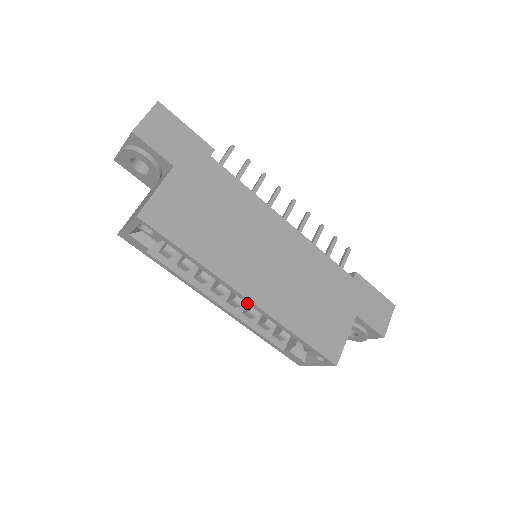
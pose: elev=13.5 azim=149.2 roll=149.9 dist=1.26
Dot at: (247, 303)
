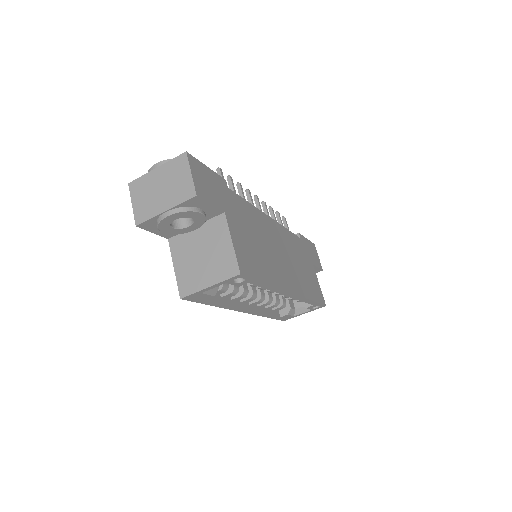
Dot at: occluded
